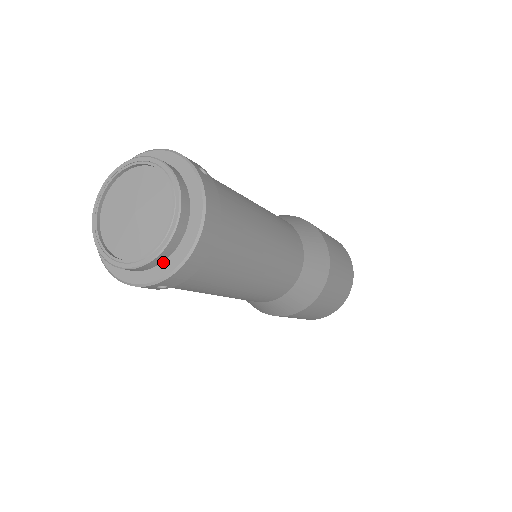
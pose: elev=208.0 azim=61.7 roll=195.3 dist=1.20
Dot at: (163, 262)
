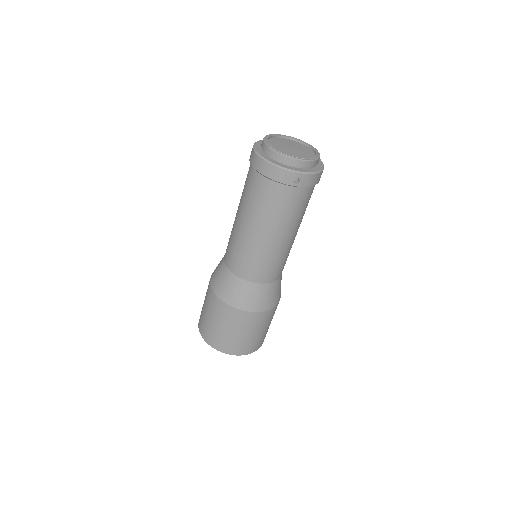
Dot at: (306, 169)
